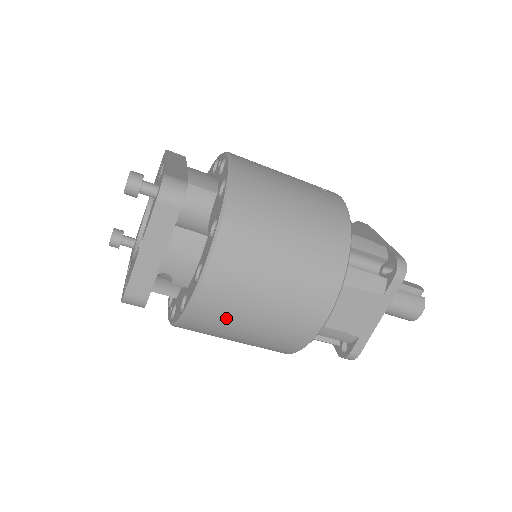
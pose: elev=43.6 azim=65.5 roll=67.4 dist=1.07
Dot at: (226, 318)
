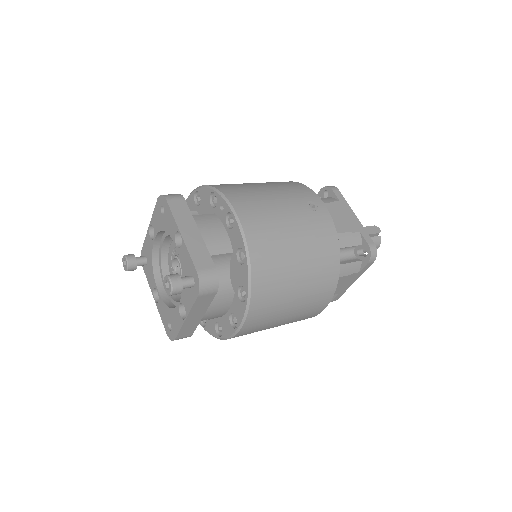
Dot at: (253, 332)
